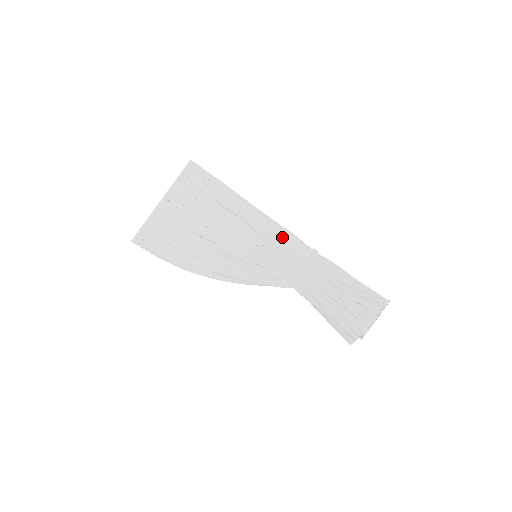
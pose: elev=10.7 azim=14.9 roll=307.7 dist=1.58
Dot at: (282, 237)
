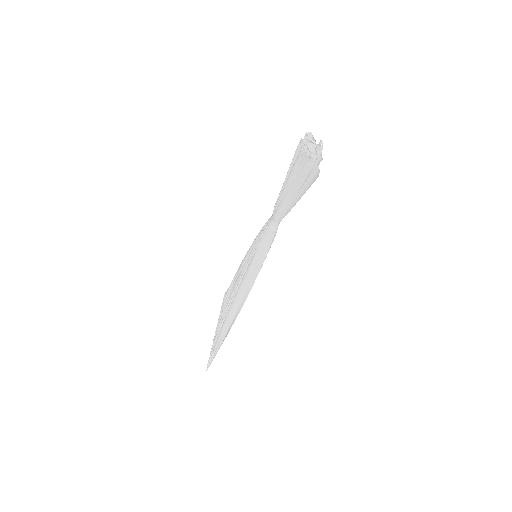
Dot at: occluded
